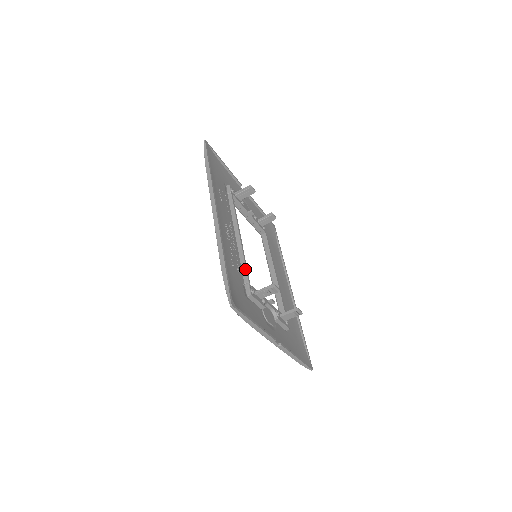
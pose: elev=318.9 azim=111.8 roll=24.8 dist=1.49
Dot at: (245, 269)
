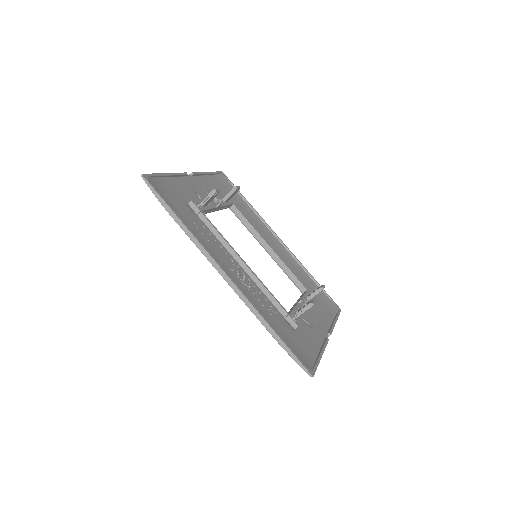
Dot at: (276, 302)
